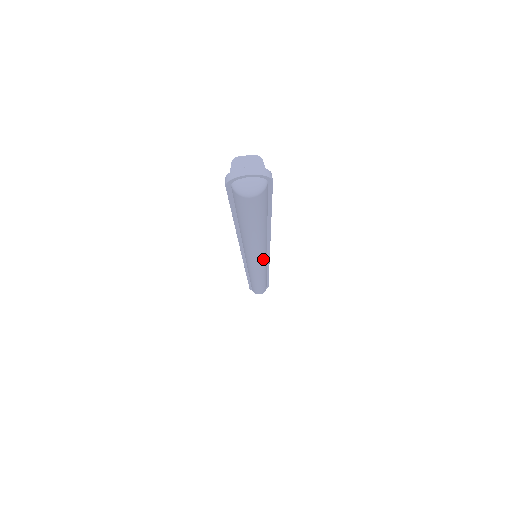
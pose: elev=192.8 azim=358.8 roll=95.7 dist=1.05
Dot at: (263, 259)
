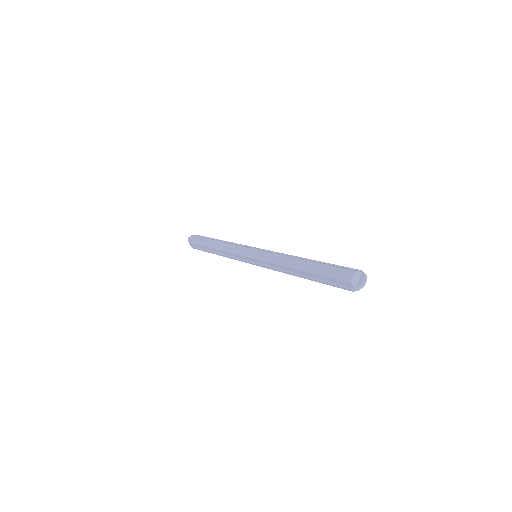
Dot at: occluded
